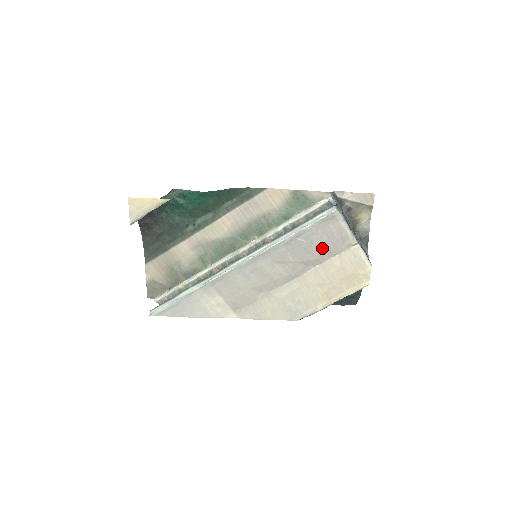
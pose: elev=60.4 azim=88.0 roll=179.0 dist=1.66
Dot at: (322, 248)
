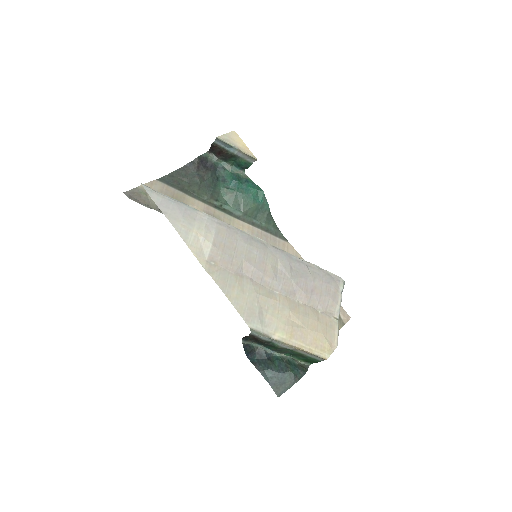
Dot at: (316, 292)
